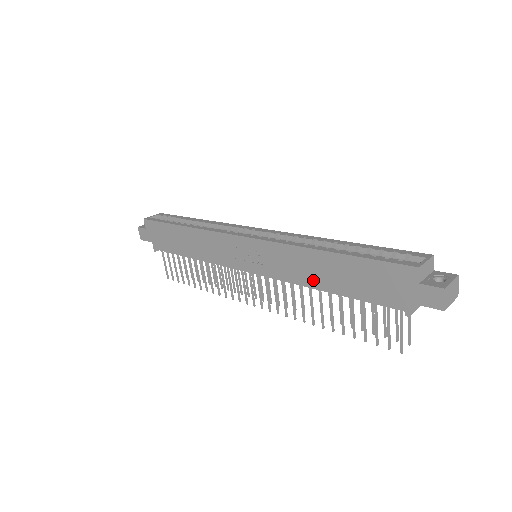
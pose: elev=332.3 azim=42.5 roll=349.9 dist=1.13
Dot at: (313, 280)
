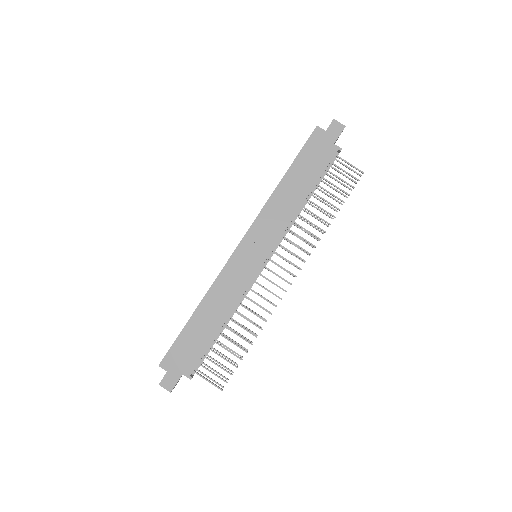
Dot at: (295, 203)
